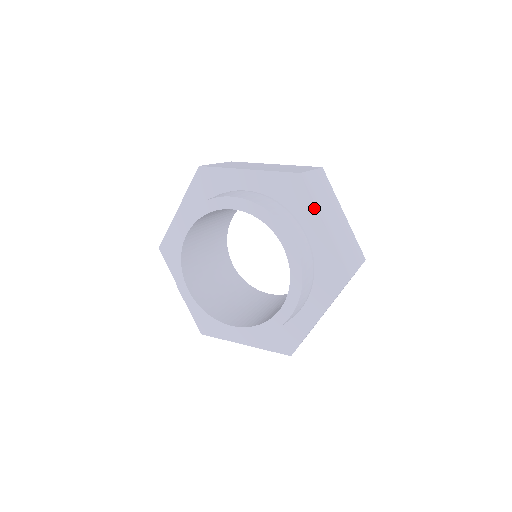
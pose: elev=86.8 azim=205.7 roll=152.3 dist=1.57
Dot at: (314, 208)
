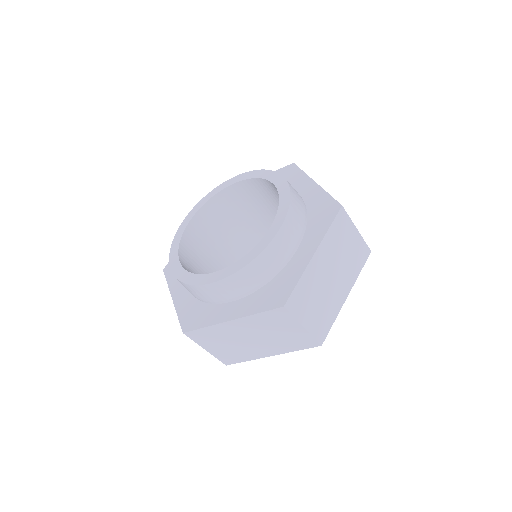
Dot at: (323, 235)
